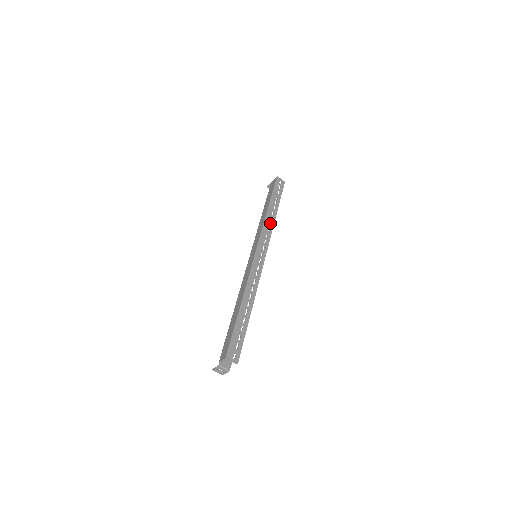
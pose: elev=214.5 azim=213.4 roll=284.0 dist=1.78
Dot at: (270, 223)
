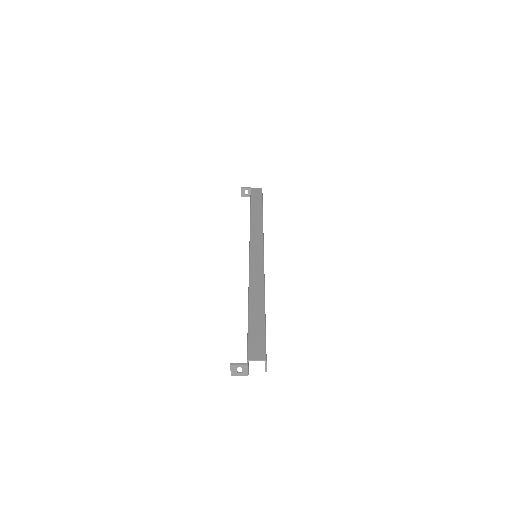
Dot at: occluded
